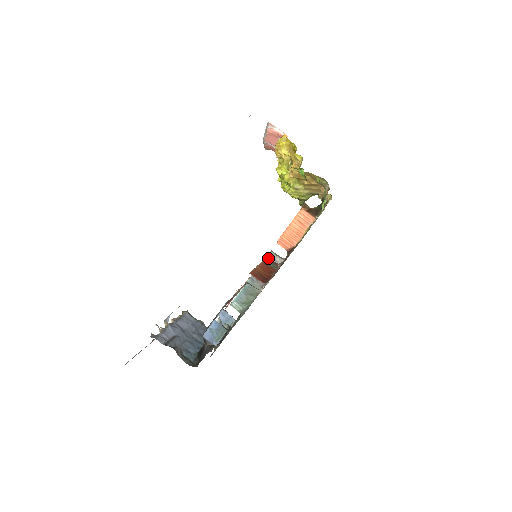
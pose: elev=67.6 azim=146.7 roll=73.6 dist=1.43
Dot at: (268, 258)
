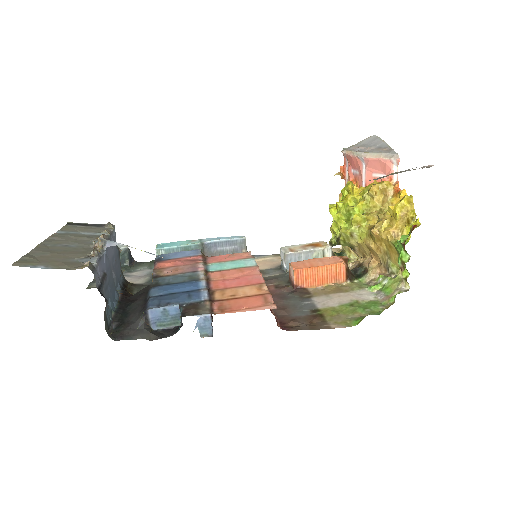
Dot at: (252, 256)
